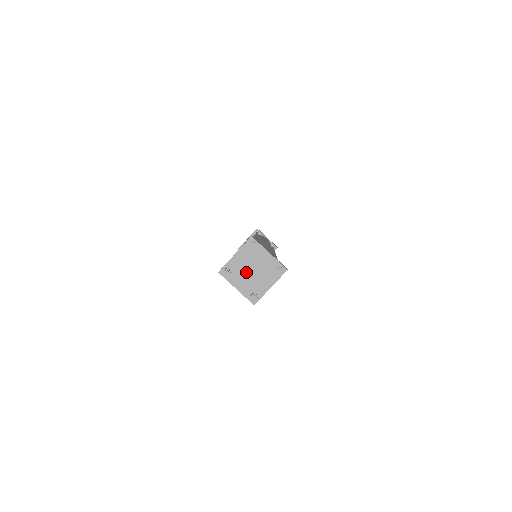
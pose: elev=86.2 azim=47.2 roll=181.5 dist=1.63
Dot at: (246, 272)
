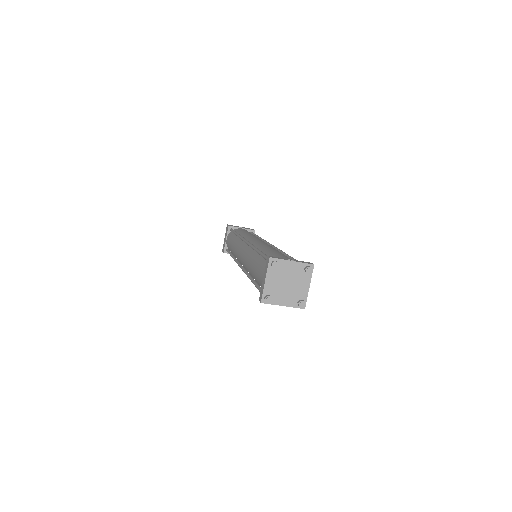
Dot at: (284, 279)
